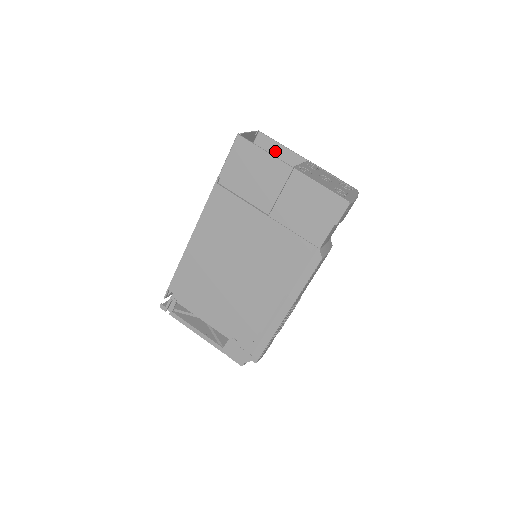
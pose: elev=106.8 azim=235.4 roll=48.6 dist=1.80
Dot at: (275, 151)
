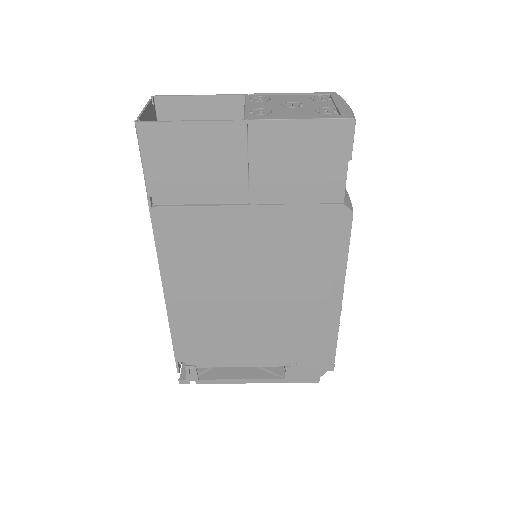
Dot at: (193, 110)
